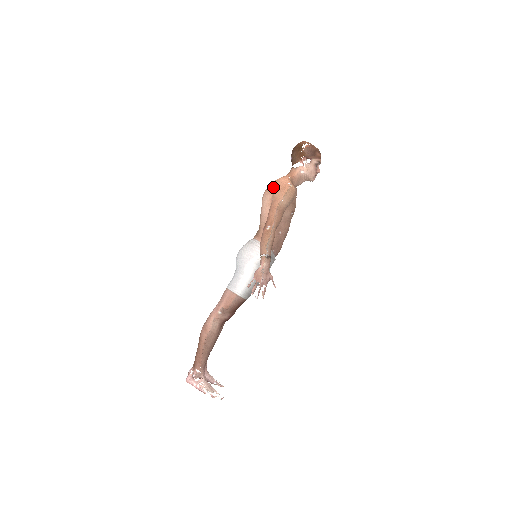
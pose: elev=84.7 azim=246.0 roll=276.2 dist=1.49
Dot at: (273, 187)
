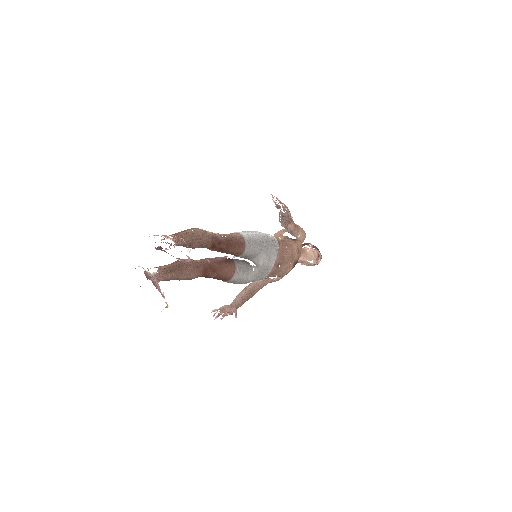
Dot at: occluded
